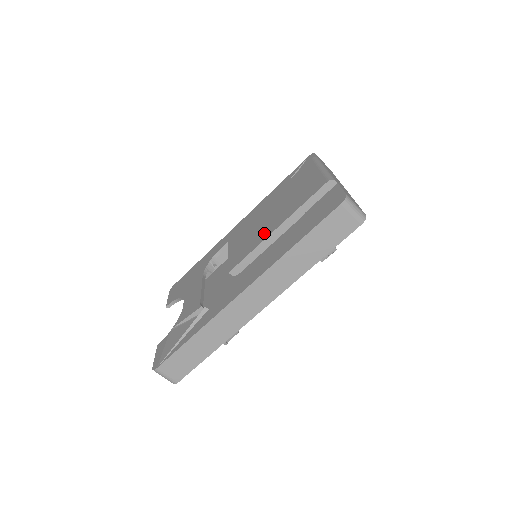
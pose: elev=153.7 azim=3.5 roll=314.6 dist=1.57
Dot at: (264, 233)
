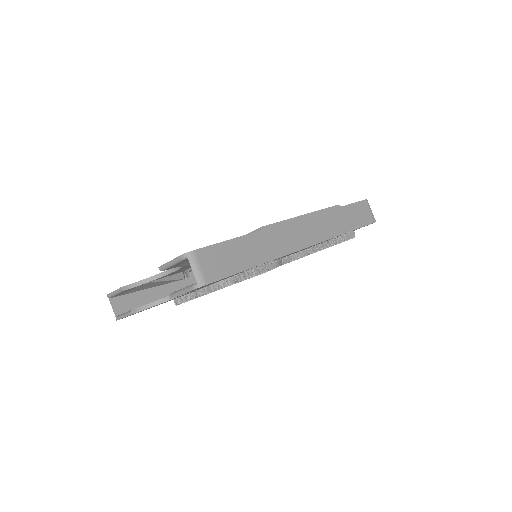
Dot at: occluded
